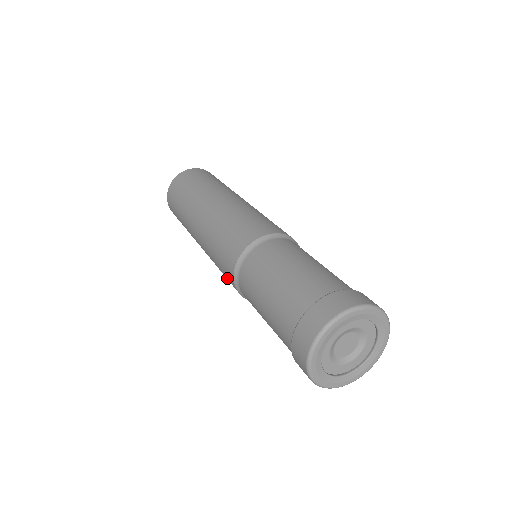
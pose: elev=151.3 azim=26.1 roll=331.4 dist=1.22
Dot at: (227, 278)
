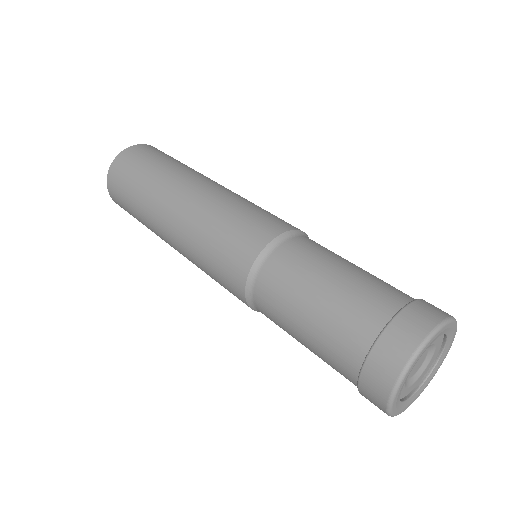
Dot at: (228, 287)
